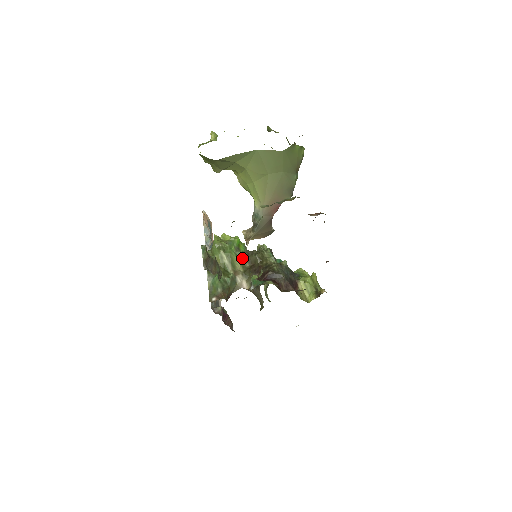
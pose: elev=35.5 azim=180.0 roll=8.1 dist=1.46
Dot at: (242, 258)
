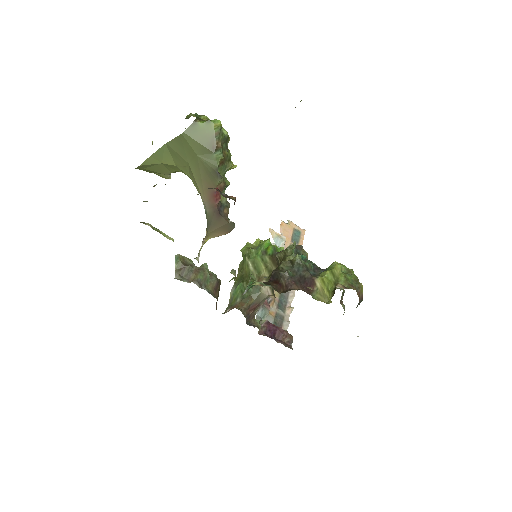
Dot at: (268, 262)
